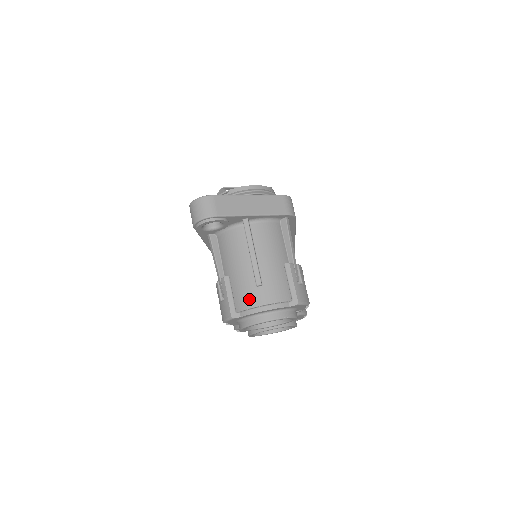
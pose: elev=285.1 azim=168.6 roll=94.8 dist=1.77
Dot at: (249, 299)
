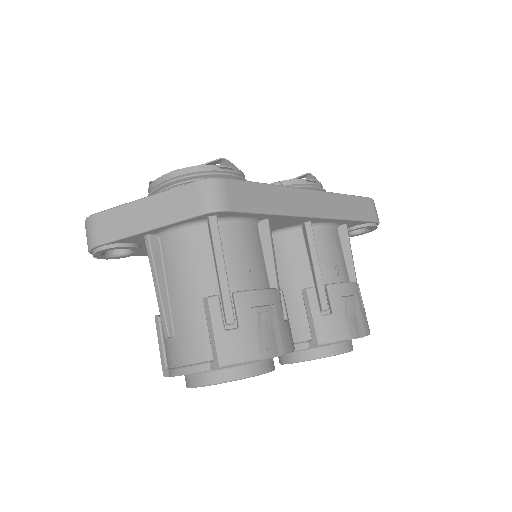
Dot at: (167, 354)
